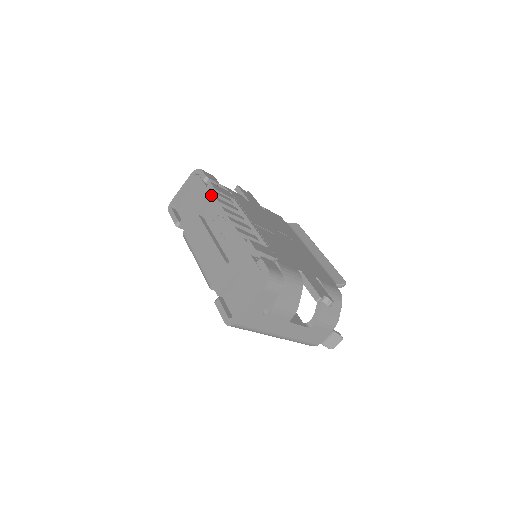
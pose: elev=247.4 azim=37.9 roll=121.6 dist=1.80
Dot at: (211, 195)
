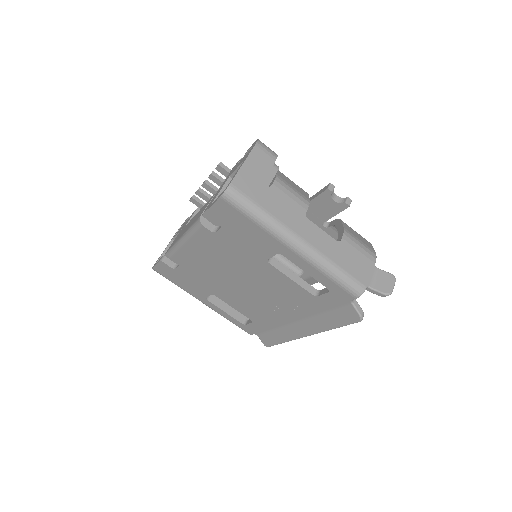
Dot at: (193, 198)
